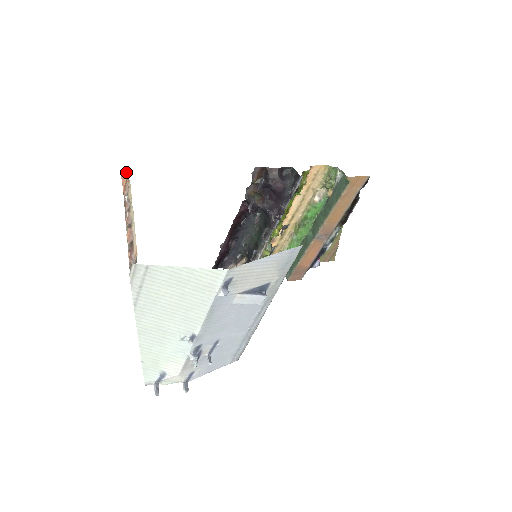
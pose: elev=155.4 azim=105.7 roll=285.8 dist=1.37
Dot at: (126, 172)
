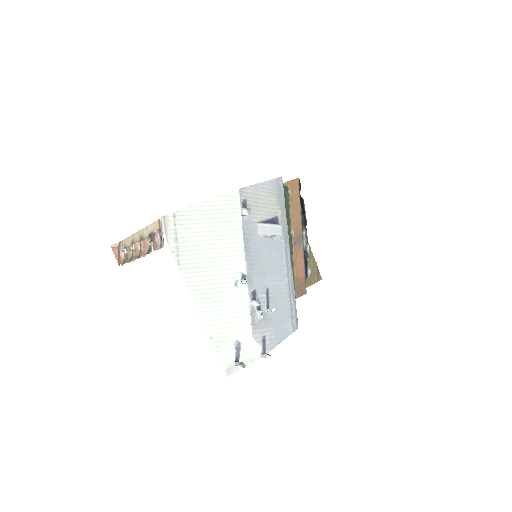
Dot at: occluded
